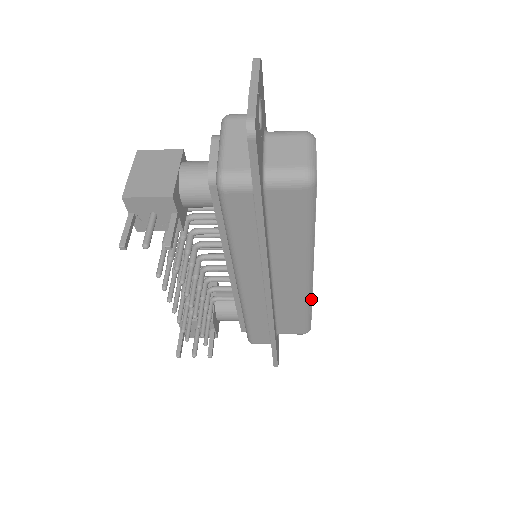
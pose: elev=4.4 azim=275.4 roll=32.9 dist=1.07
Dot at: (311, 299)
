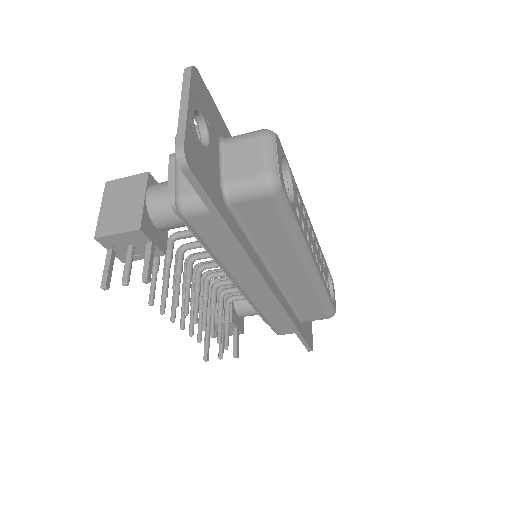
Dot at: (324, 288)
